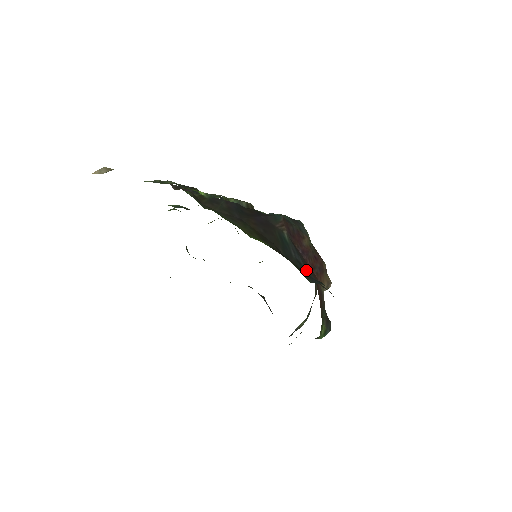
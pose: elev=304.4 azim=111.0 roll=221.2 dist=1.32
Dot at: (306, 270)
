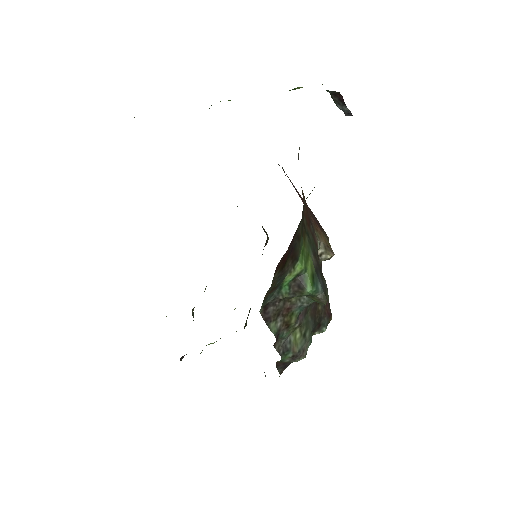
Dot at: occluded
